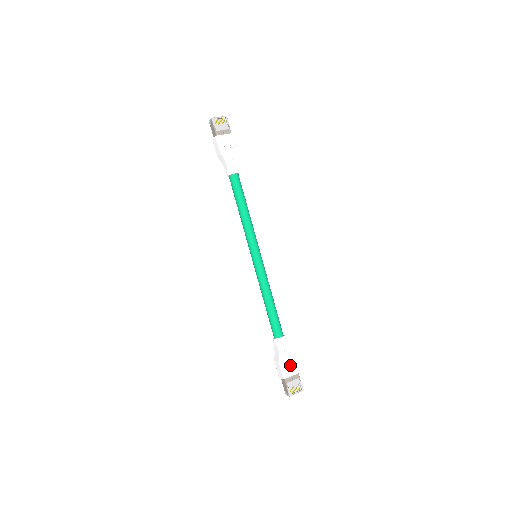
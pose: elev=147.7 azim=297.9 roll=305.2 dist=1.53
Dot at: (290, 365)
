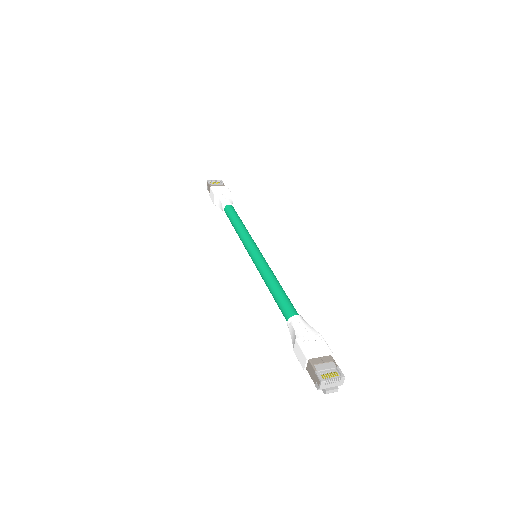
Dot at: (314, 344)
